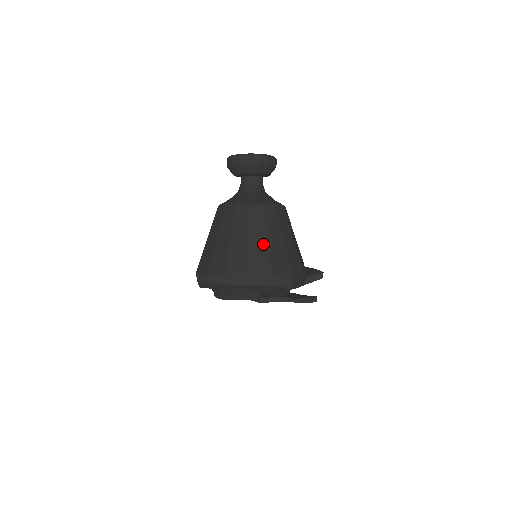
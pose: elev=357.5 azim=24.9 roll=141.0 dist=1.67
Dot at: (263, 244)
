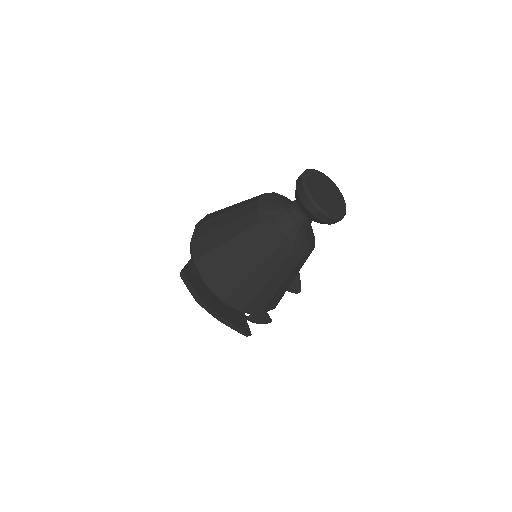
Dot at: (259, 284)
